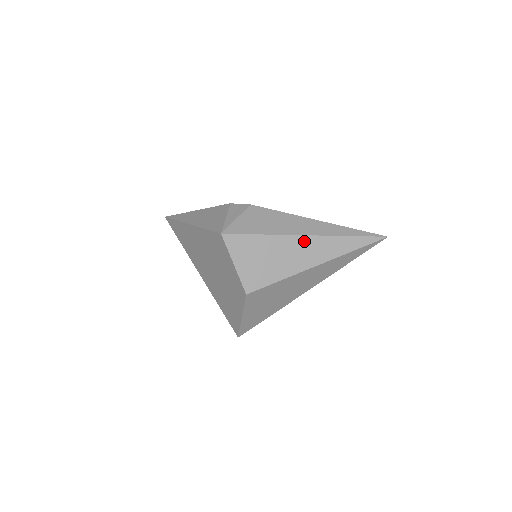
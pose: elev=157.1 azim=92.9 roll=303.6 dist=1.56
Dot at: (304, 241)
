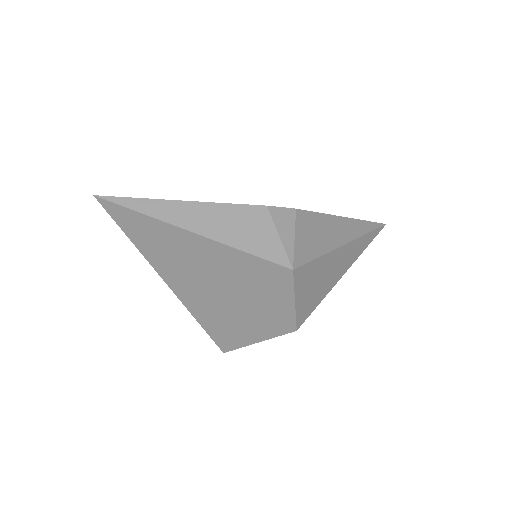
Dot at: (345, 250)
